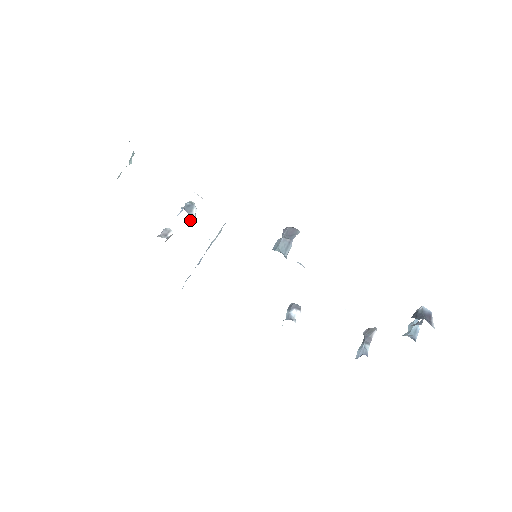
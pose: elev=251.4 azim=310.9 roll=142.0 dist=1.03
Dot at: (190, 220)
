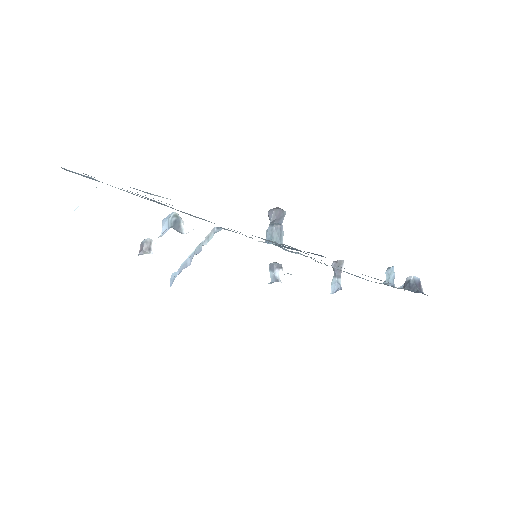
Dot at: occluded
